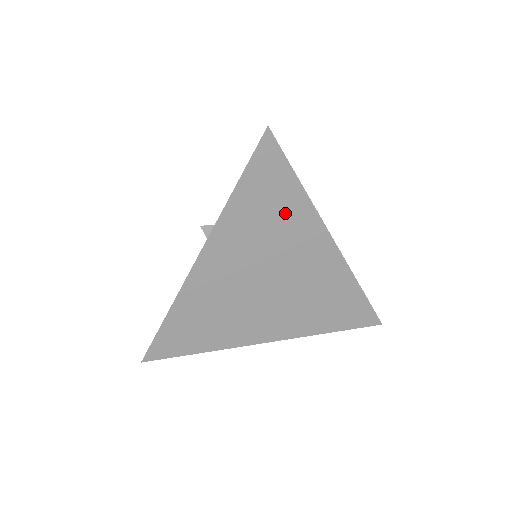
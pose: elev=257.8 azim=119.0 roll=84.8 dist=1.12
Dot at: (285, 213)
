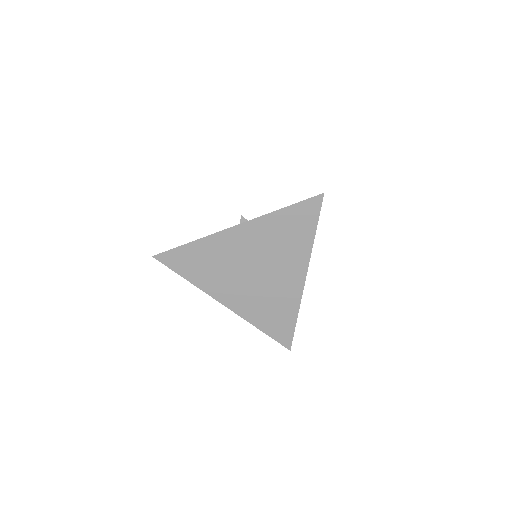
Dot at: (296, 241)
